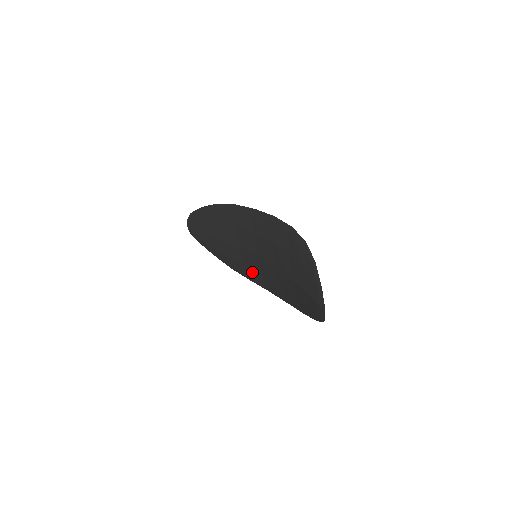
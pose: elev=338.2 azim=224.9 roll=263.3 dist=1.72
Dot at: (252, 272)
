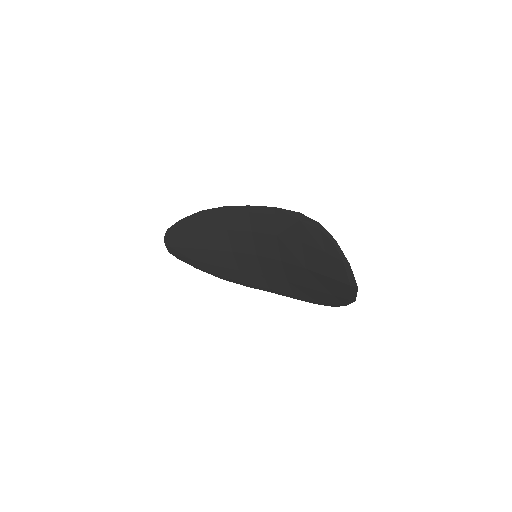
Dot at: (250, 276)
